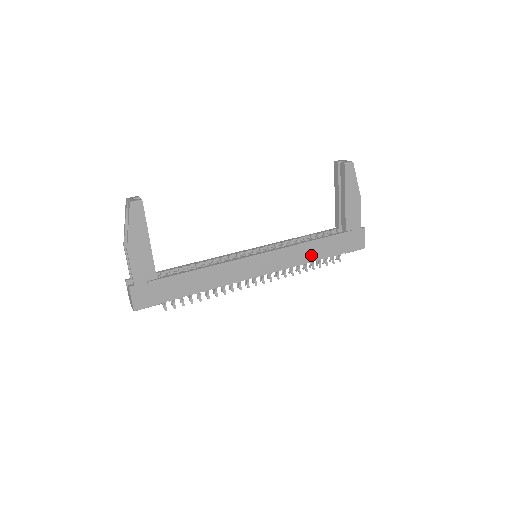
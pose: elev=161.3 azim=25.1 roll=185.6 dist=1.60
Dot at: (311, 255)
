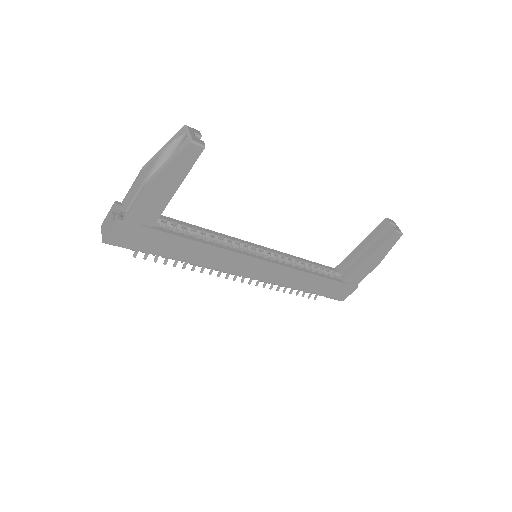
Dot at: (300, 284)
